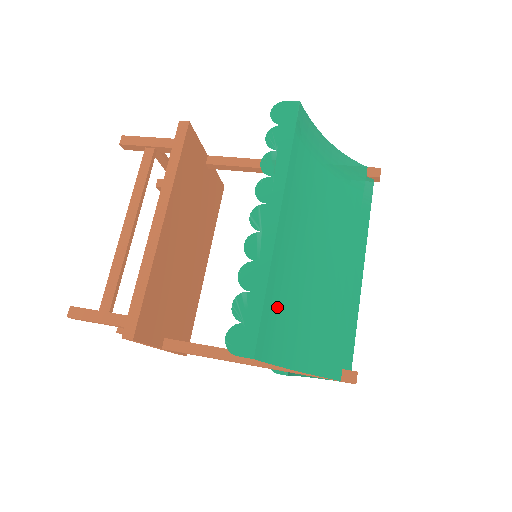
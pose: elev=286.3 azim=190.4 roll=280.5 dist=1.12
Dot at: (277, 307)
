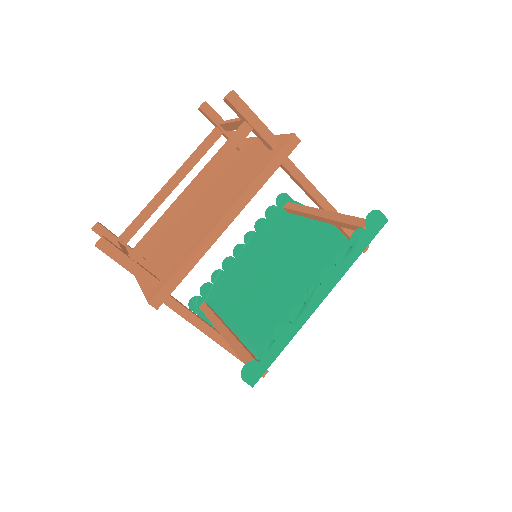
Dot at: occluded
